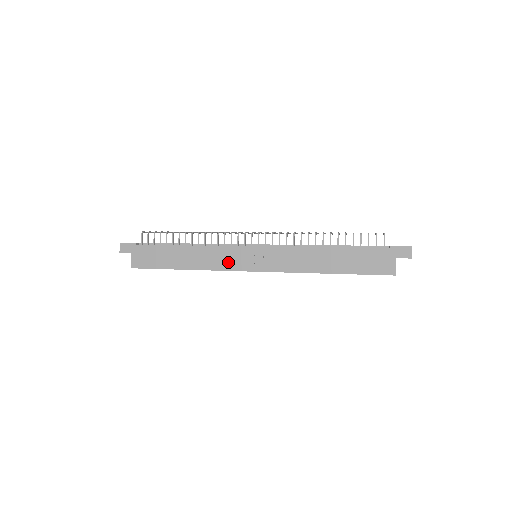
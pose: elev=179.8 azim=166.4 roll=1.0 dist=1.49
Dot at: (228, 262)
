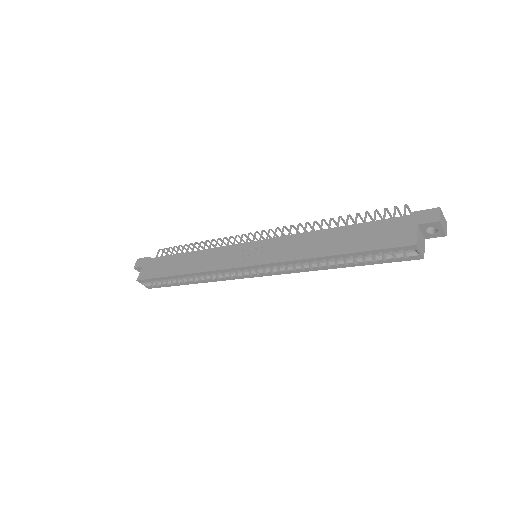
Dot at: (223, 261)
